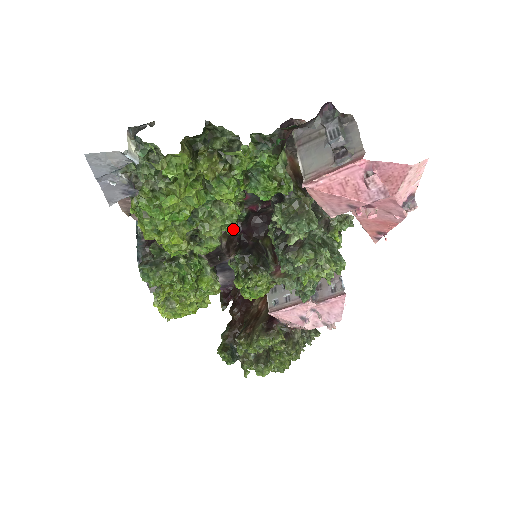
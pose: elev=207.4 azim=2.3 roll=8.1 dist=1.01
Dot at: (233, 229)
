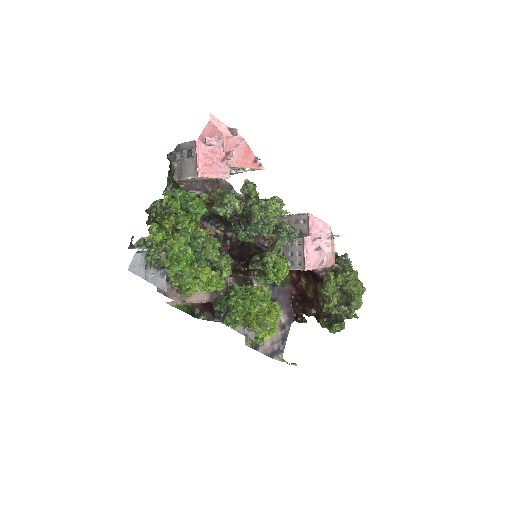
Dot at: (219, 242)
